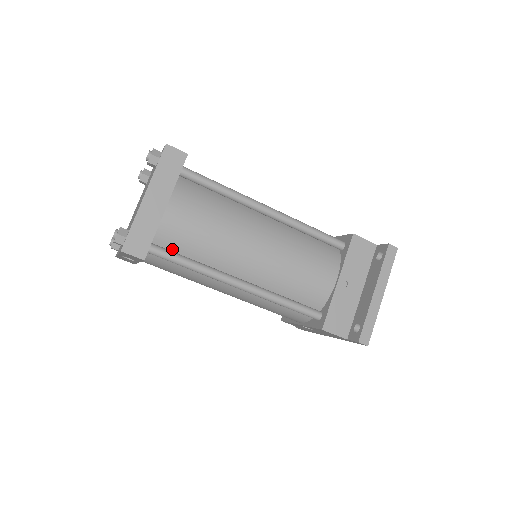
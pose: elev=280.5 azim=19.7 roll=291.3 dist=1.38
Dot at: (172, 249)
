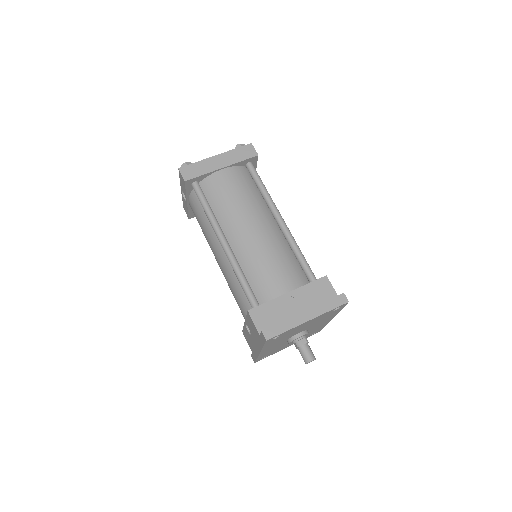
Dot at: (206, 195)
